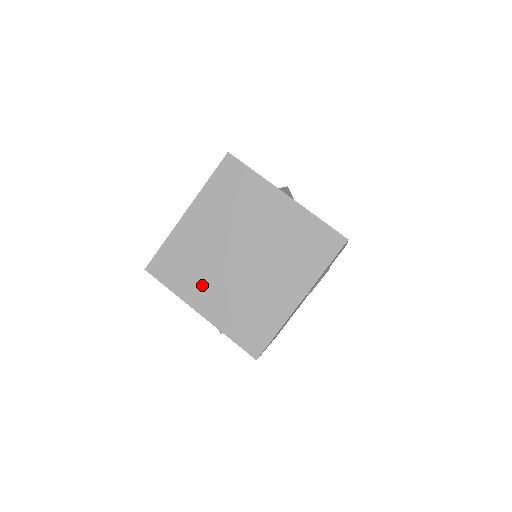
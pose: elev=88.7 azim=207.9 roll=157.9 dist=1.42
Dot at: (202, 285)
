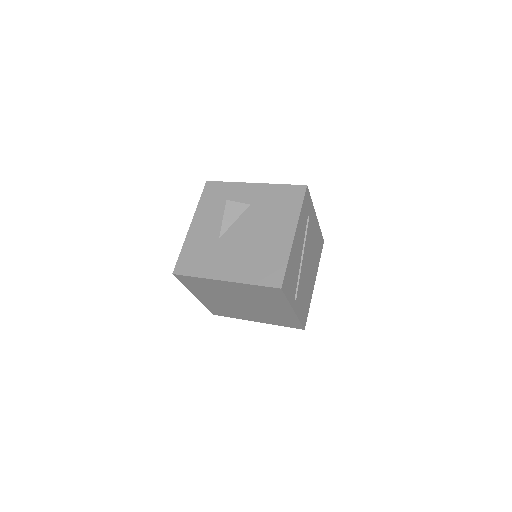
Dot at: (243, 315)
